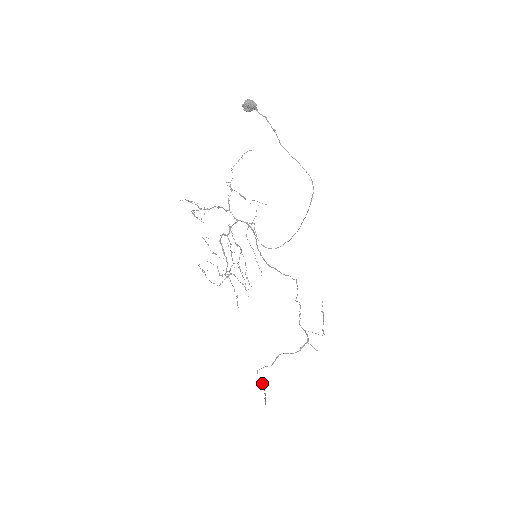
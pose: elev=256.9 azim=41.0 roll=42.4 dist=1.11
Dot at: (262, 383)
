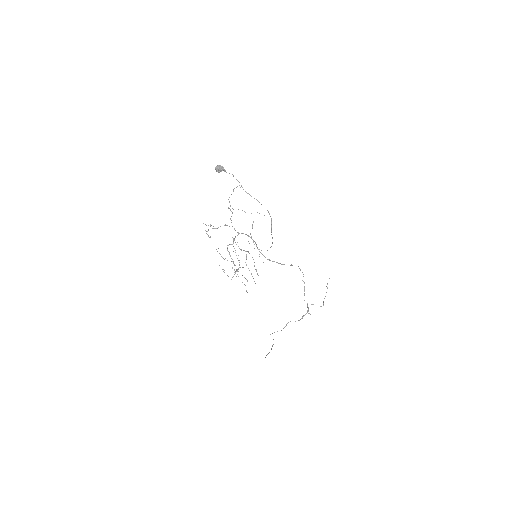
Dot at: occluded
